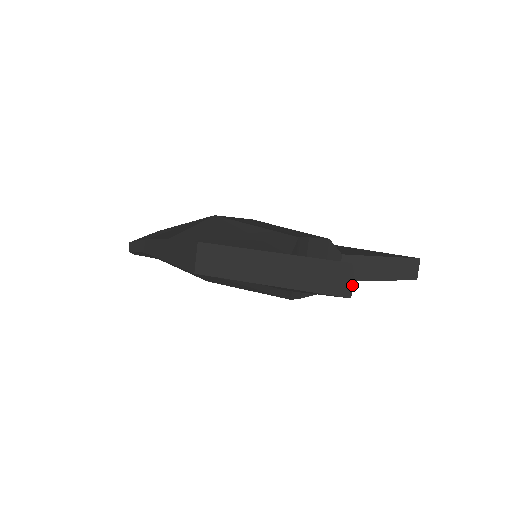
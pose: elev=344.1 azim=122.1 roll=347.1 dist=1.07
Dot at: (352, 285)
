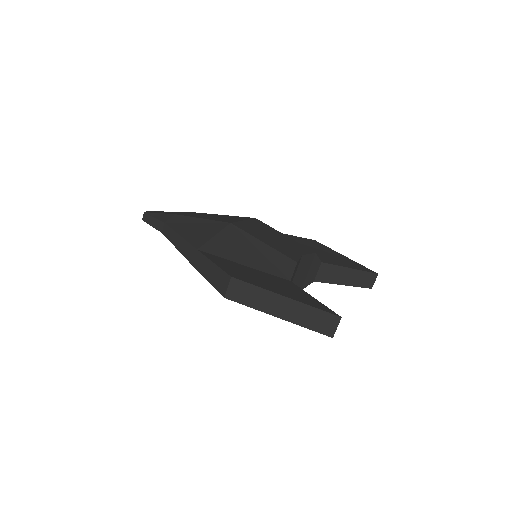
Dot at: occluded
